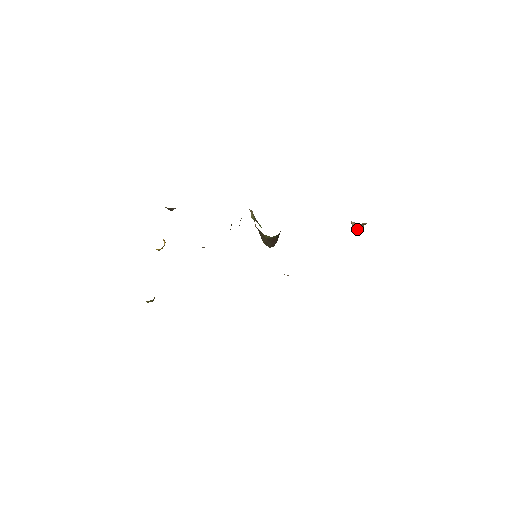
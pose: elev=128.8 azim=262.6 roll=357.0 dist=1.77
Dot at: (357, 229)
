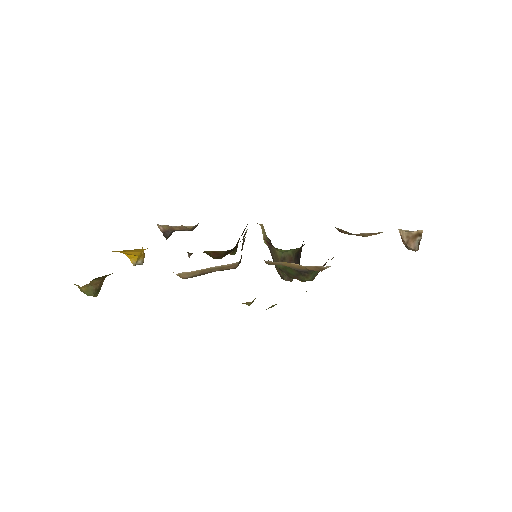
Dot at: (410, 246)
